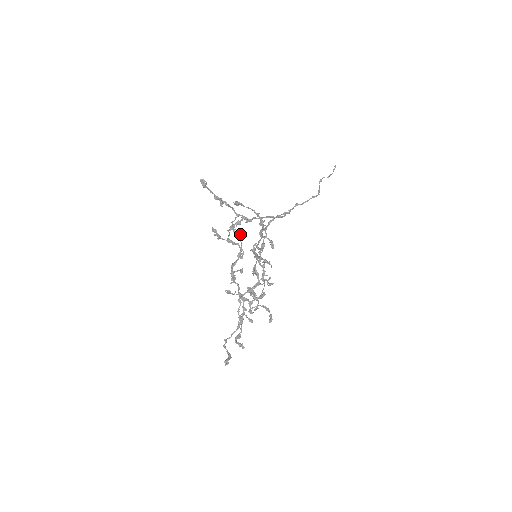
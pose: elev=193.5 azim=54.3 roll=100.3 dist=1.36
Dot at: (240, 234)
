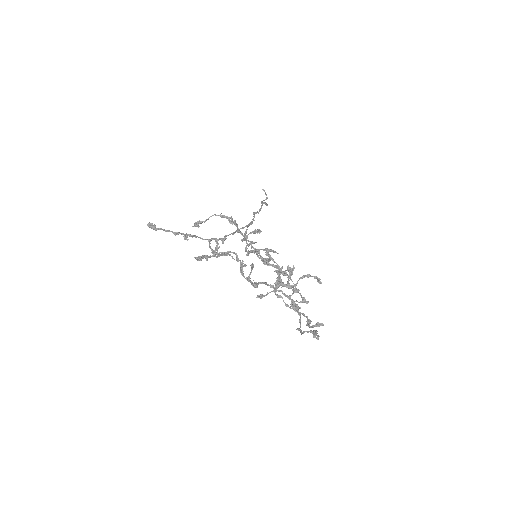
Dot at: occluded
